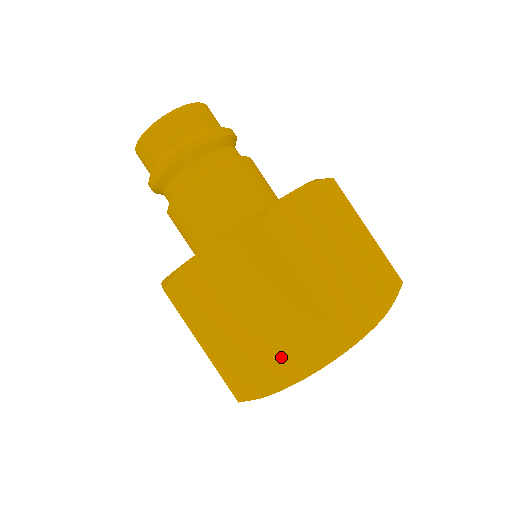
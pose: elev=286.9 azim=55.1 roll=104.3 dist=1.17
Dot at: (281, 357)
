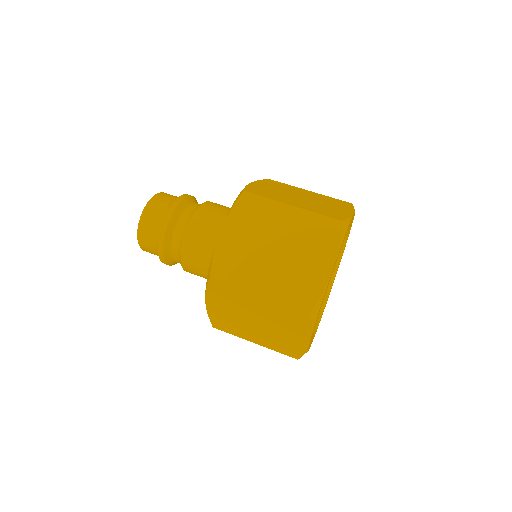
Dot at: (312, 258)
